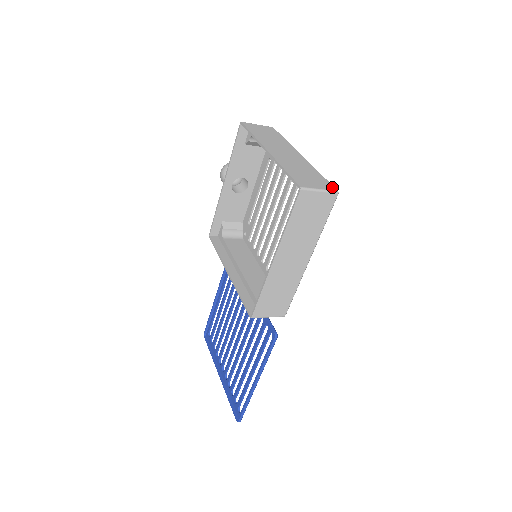
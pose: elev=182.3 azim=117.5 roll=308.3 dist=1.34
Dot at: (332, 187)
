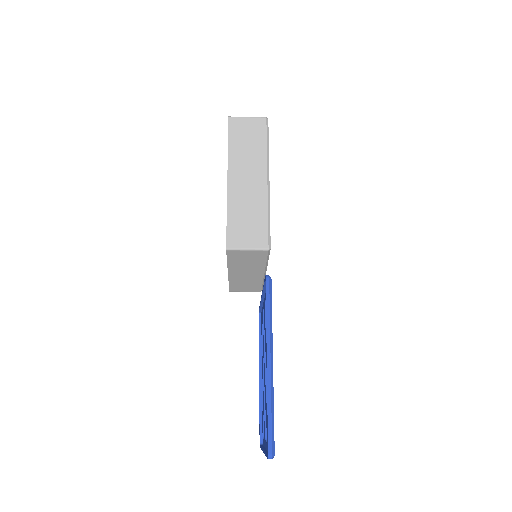
Dot at: occluded
